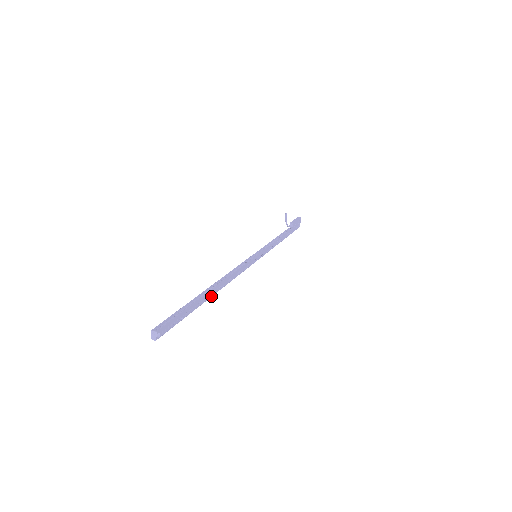
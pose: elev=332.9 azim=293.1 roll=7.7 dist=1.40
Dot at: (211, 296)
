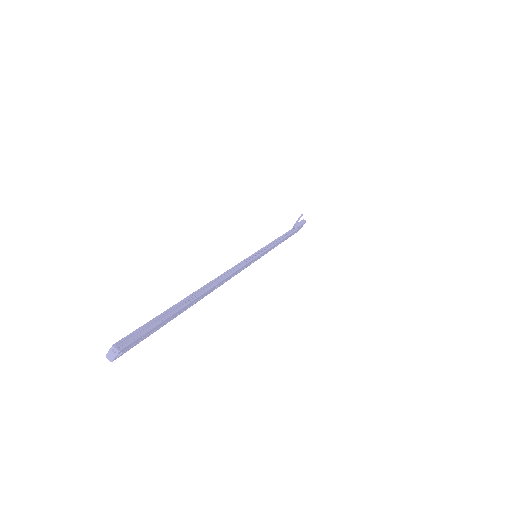
Dot at: (197, 301)
